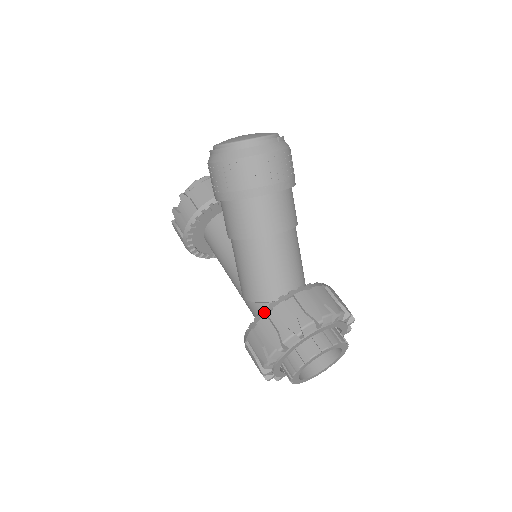
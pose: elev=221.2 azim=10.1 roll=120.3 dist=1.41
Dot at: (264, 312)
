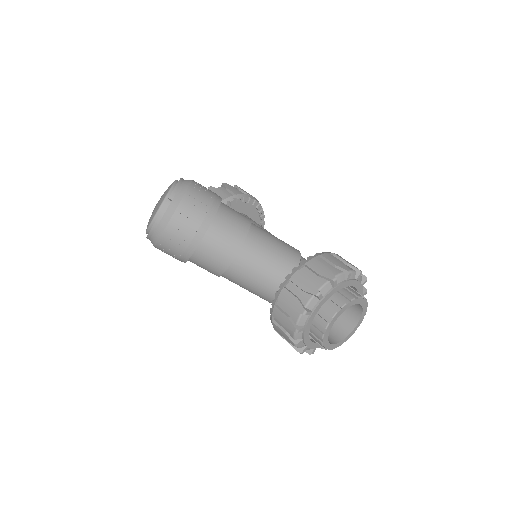
Dot at: (271, 320)
